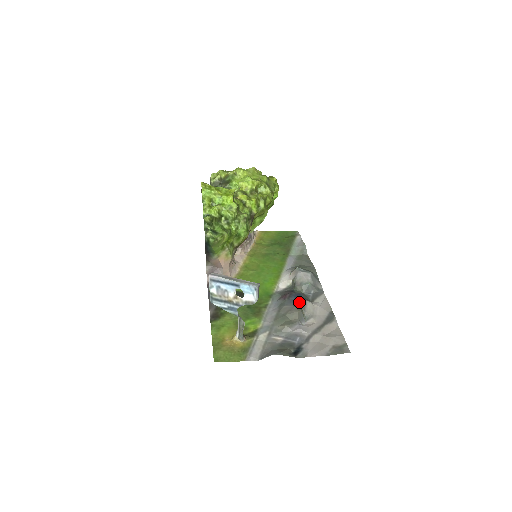
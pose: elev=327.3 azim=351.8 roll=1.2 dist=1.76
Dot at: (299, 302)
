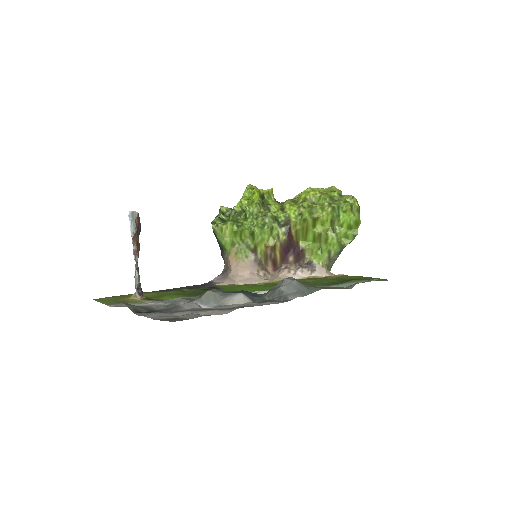
Dot at: (232, 292)
